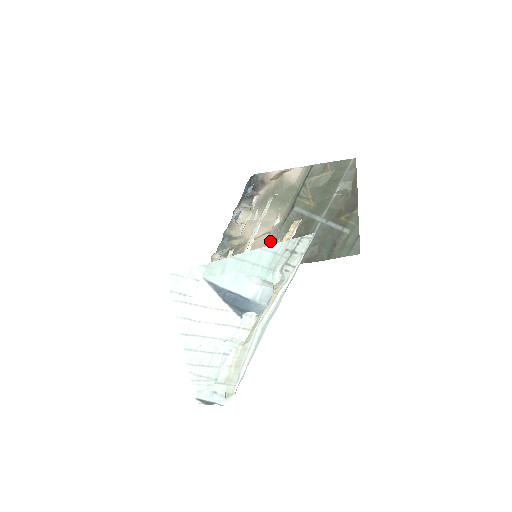
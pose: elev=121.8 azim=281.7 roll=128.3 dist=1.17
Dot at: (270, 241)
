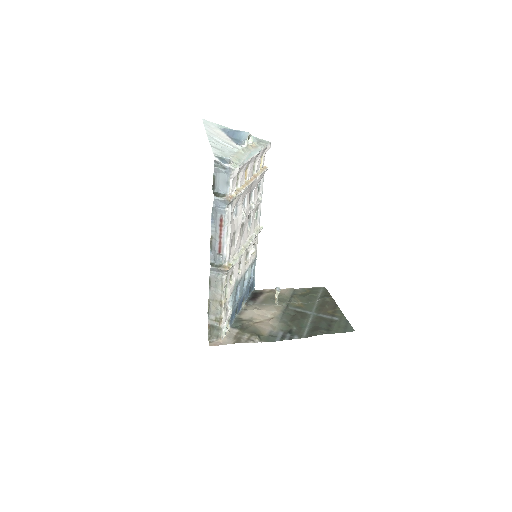
Dot at: (274, 323)
